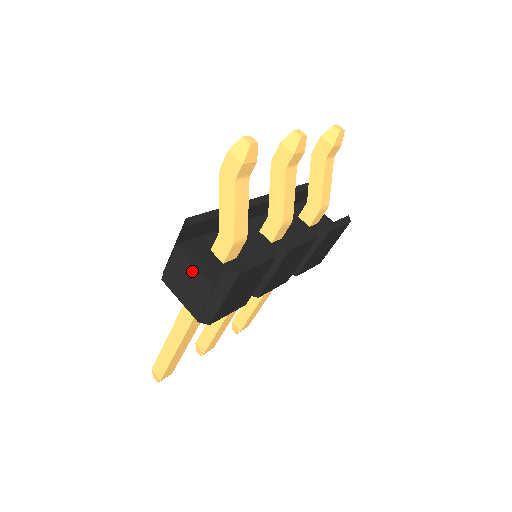
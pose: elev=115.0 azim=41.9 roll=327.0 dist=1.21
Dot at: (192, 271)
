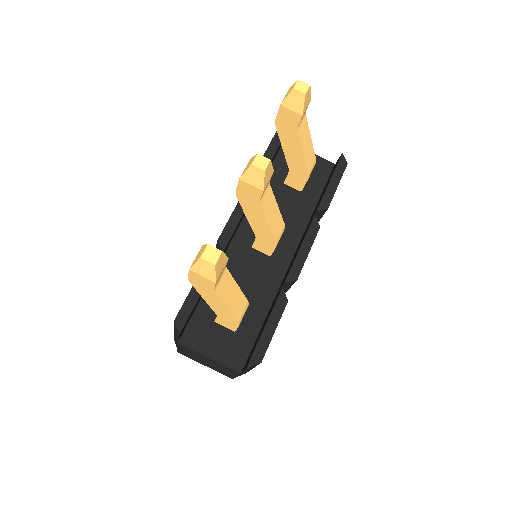
Dot at: (208, 359)
